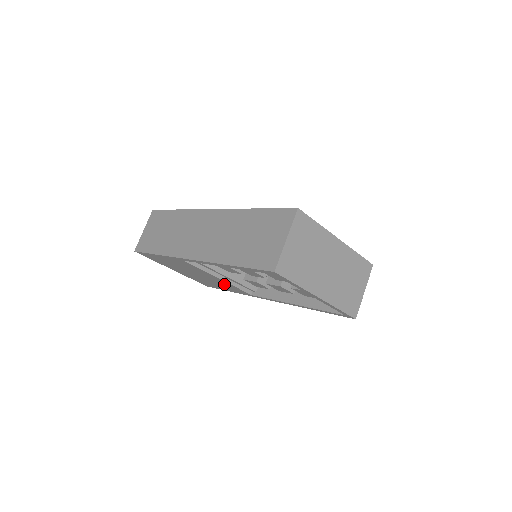
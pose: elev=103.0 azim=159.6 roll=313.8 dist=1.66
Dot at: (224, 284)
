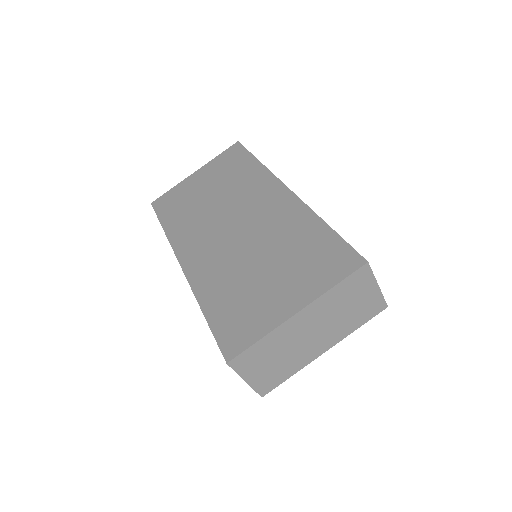
Dot at: occluded
